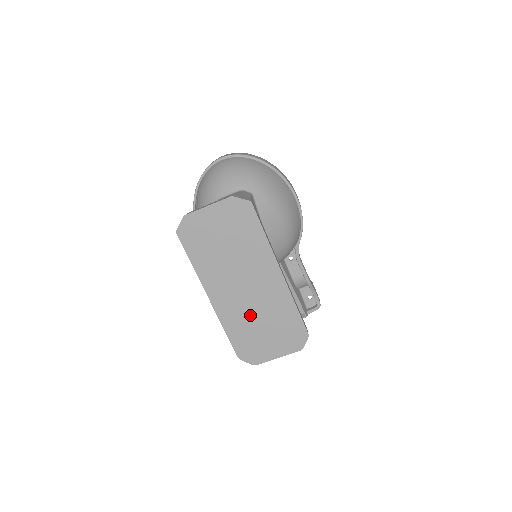
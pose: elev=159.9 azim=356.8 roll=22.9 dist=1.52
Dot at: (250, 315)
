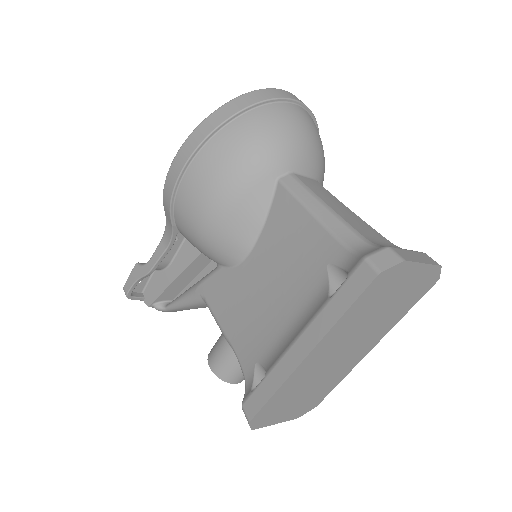
Dot at: (310, 381)
